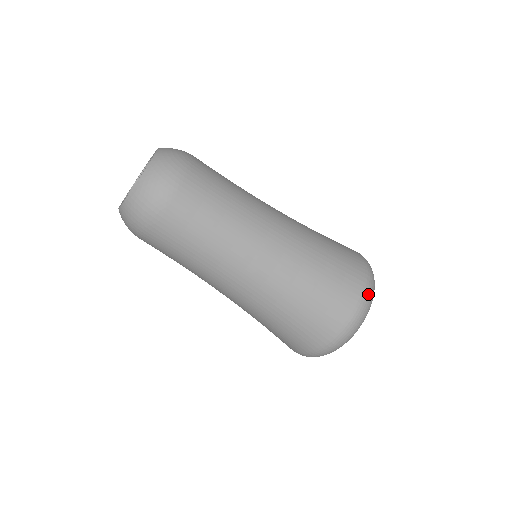
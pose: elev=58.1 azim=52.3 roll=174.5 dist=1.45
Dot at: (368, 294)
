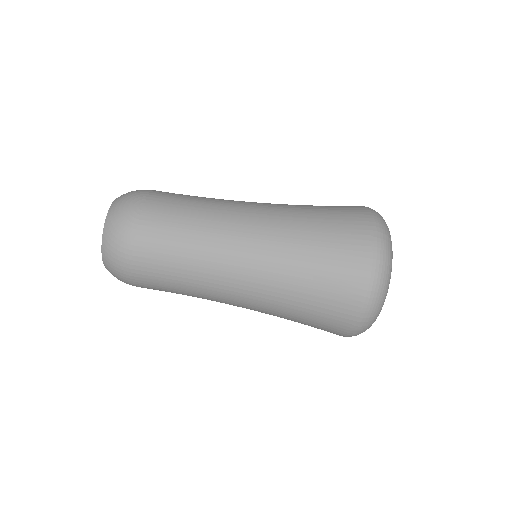
Dot at: (375, 283)
